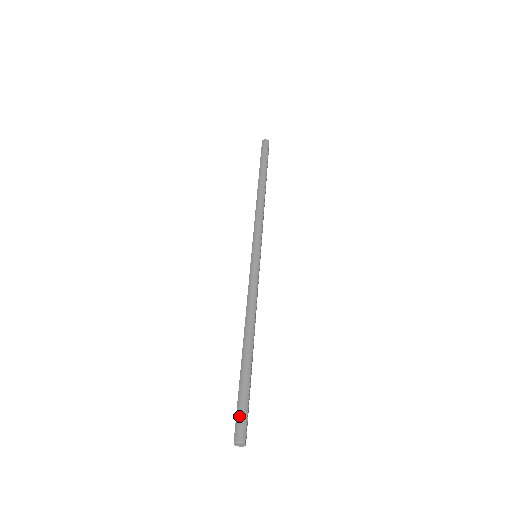
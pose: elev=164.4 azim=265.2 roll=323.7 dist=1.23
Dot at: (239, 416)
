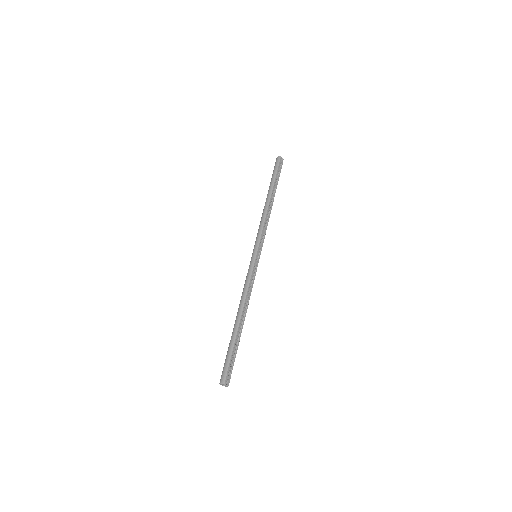
Dot at: (223, 368)
